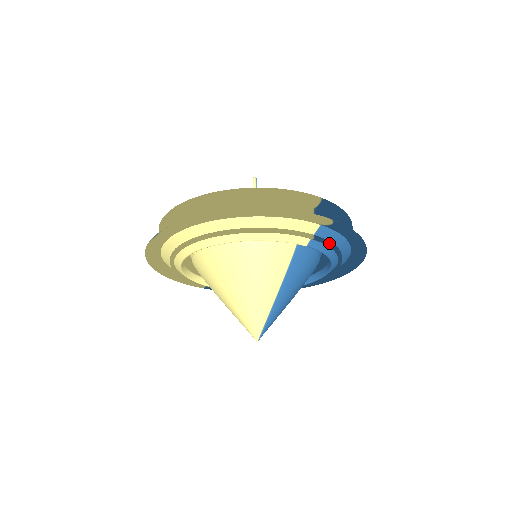
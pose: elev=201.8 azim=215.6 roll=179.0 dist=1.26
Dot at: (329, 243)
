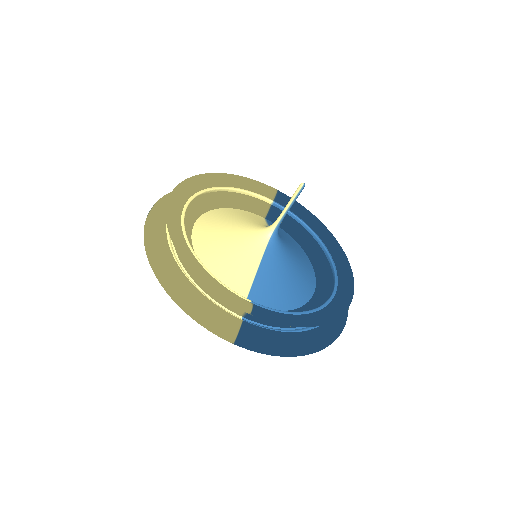
Dot at: occluded
